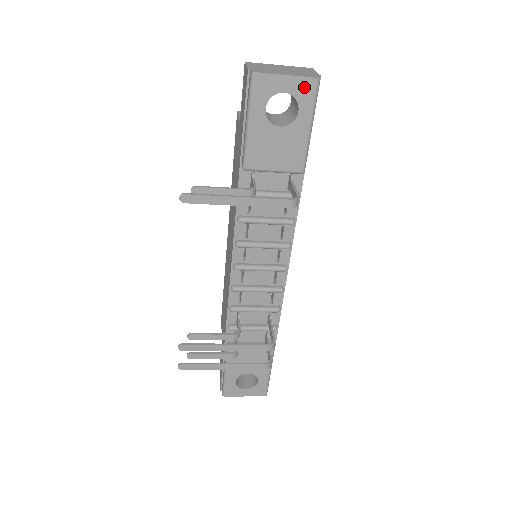
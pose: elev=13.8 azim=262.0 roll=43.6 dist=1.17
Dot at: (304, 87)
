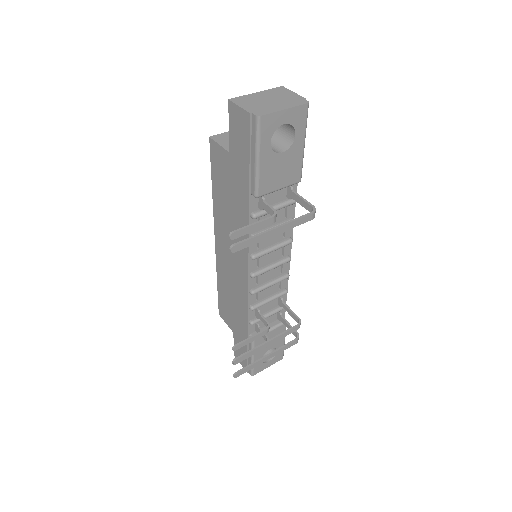
Dot at: (298, 114)
